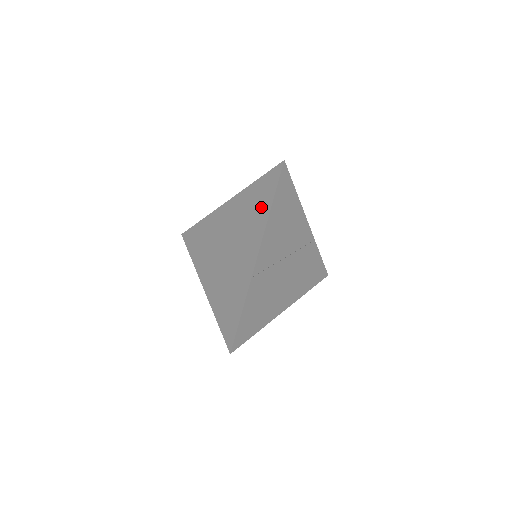
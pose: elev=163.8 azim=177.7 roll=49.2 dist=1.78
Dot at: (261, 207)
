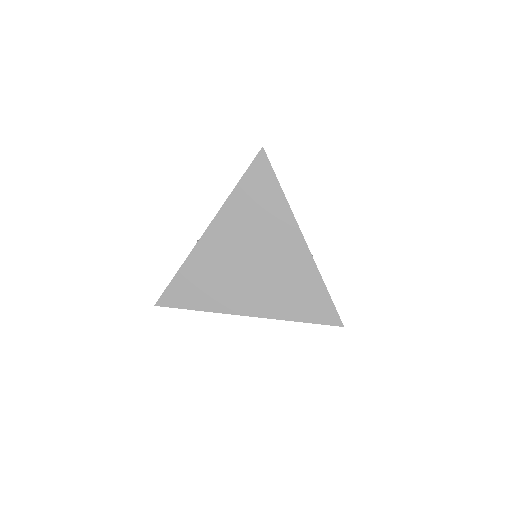
Dot at: (269, 200)
